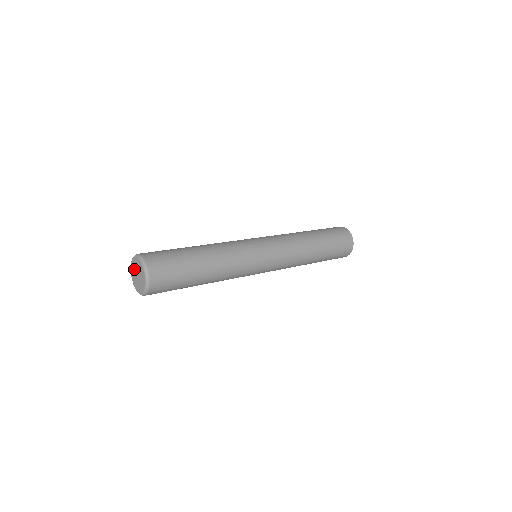
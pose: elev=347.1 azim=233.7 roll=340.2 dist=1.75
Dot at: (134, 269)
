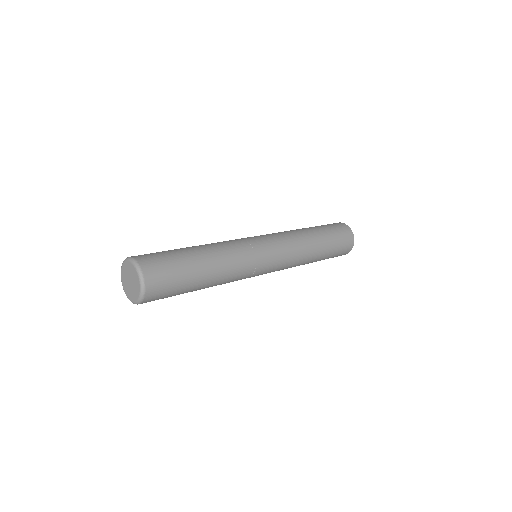
Dot at: (125, 276)
